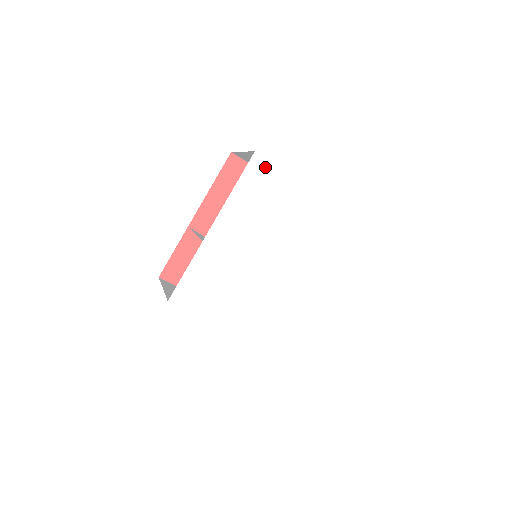
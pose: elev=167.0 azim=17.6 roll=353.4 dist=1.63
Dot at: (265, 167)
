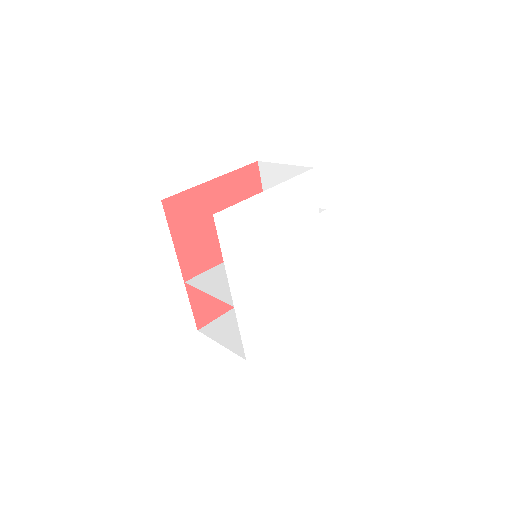
Dot at: (229, 215)
